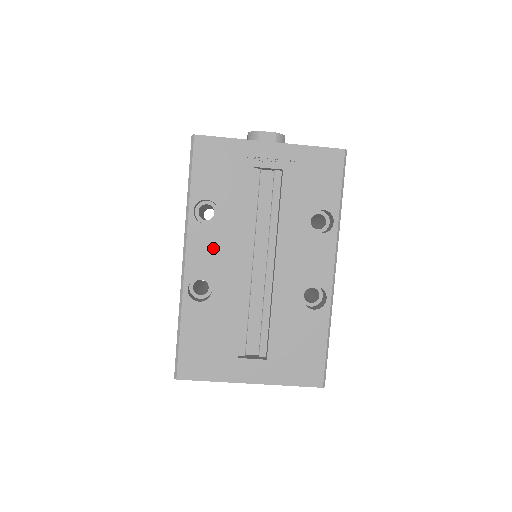
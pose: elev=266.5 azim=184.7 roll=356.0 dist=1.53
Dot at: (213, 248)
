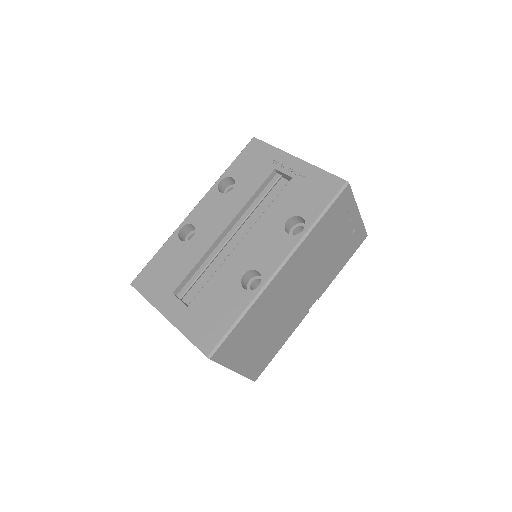
Dot at: (214, 210)
